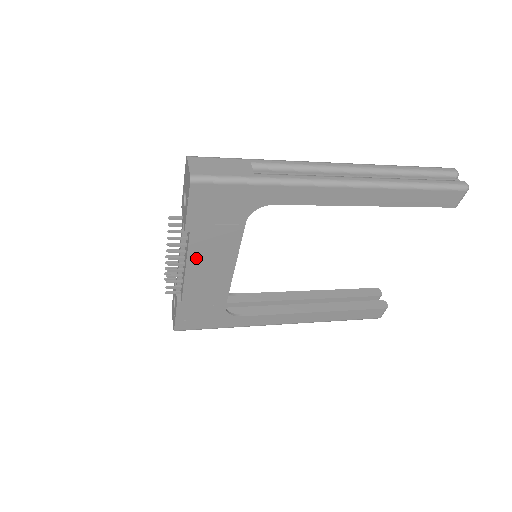
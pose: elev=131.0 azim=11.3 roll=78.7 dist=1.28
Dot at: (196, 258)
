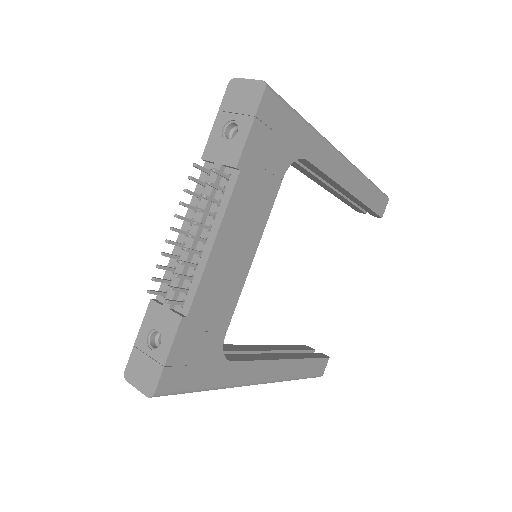
Dot at: (230, 224)
